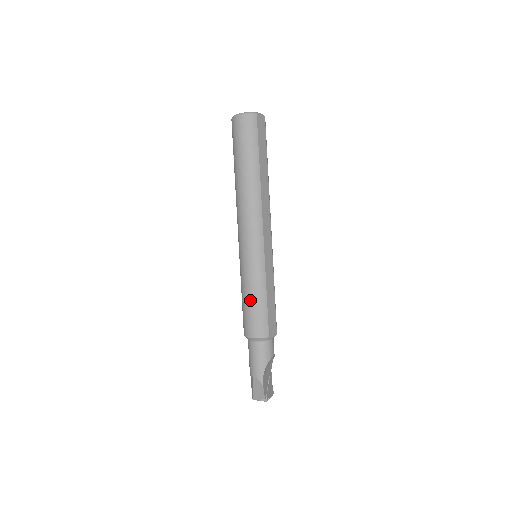
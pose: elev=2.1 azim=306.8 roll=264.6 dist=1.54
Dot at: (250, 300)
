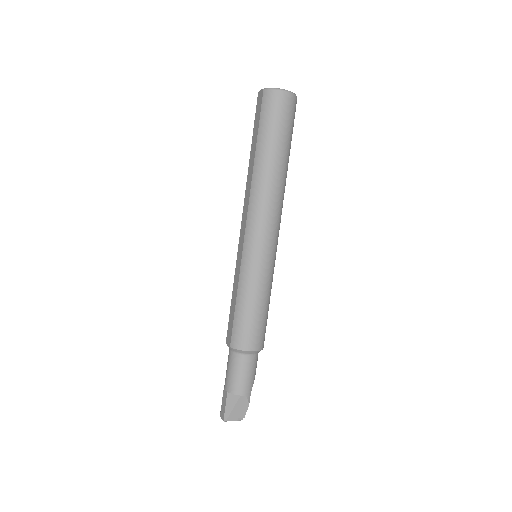
Dot at: (259, 308)
